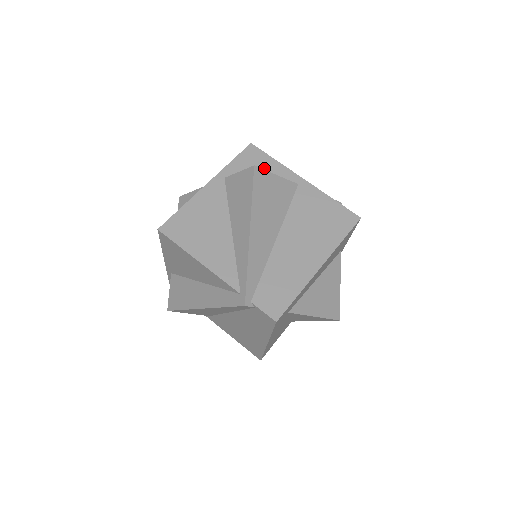
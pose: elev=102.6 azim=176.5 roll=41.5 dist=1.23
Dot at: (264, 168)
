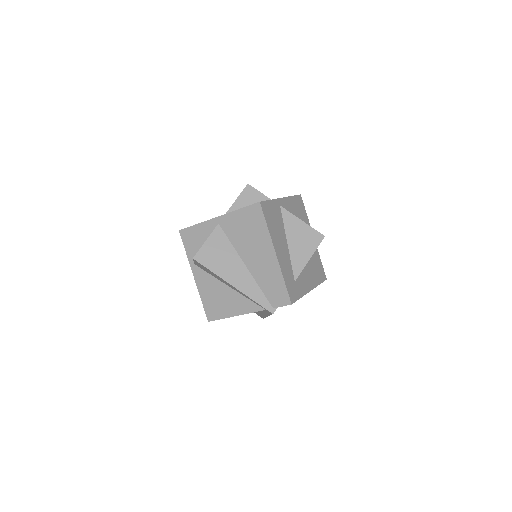
Dot at: (198, 236)
